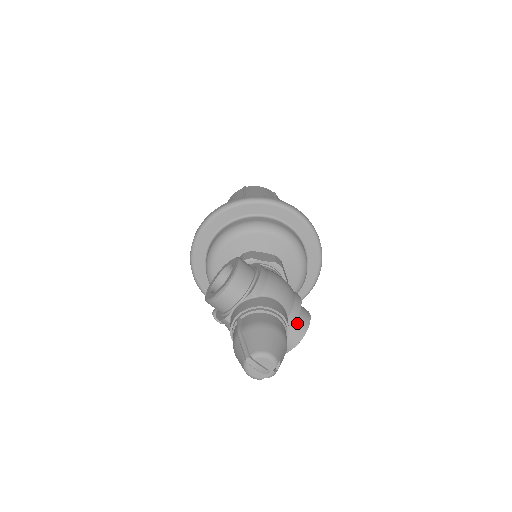
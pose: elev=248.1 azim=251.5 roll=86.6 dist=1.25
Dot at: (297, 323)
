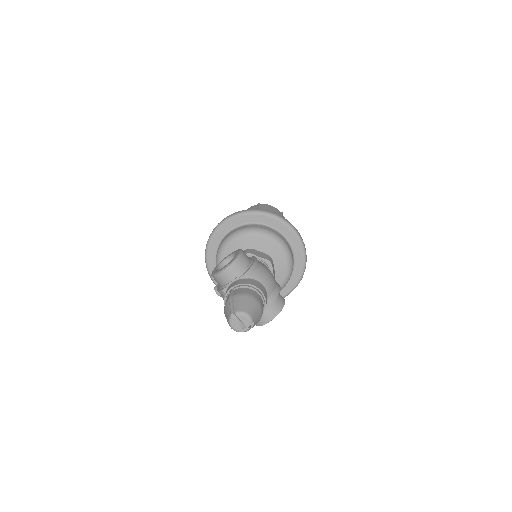
Dot at: (274, 304)
